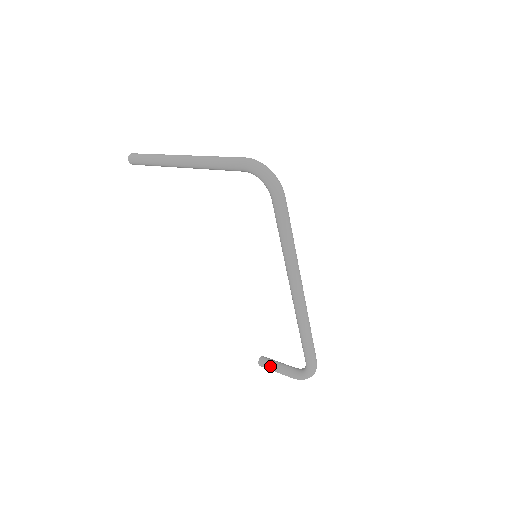
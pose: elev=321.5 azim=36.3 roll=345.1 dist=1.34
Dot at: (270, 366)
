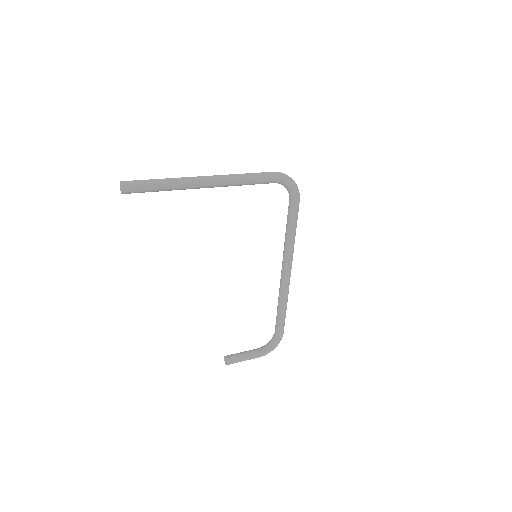
Dot at: (240, 358)
